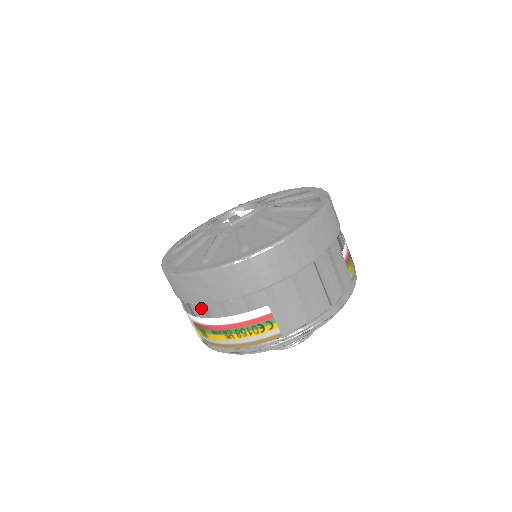
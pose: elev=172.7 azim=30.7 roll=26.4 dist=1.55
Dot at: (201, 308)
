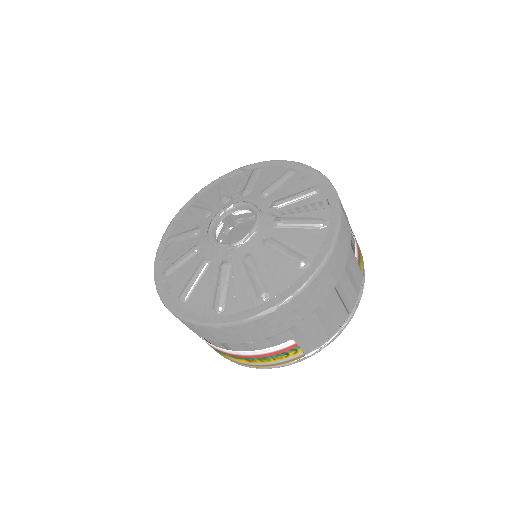
Dot at: (218, 343)
